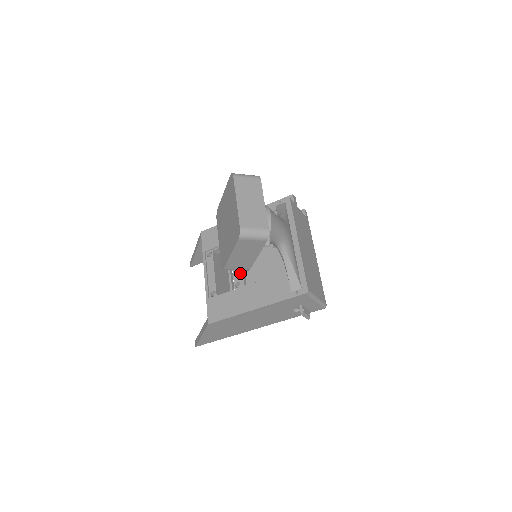
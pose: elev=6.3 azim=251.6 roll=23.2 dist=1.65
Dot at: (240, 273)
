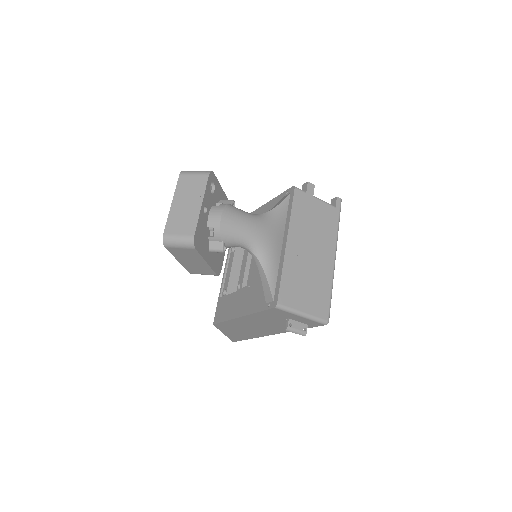
Dot at: (242, 274)
